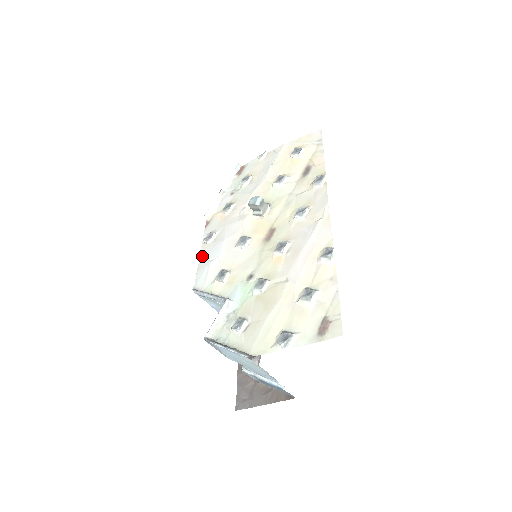
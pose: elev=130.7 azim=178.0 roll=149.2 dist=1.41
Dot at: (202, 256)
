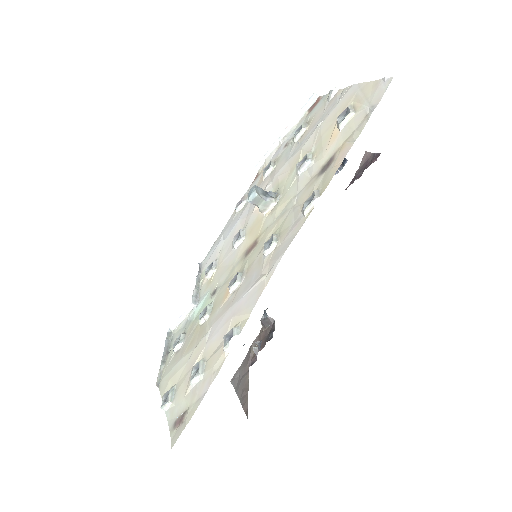
Dot at: (226, 225)
